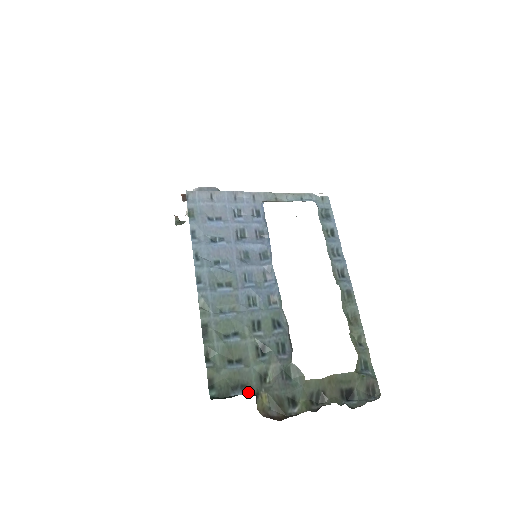
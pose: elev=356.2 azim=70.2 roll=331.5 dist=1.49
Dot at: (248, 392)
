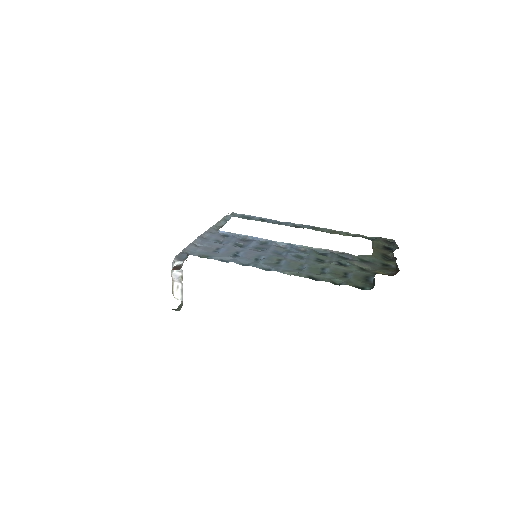
Dot at: (372, 277)
